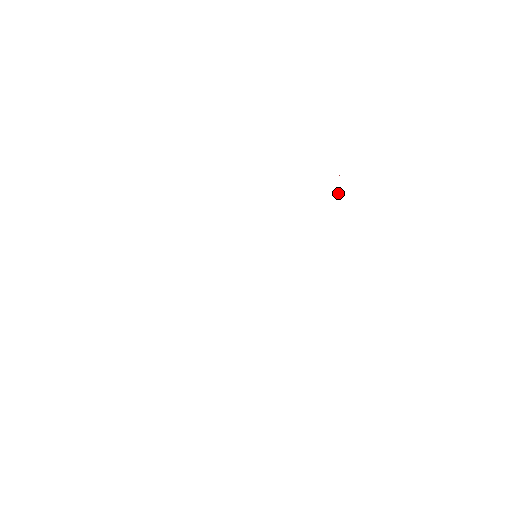
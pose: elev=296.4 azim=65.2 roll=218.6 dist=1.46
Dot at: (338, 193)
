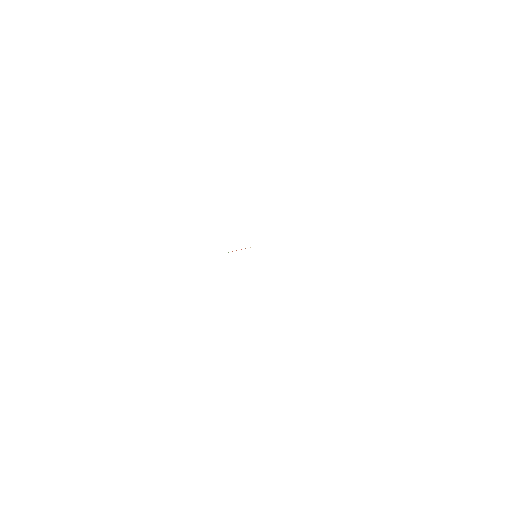
Dot at: occluded
